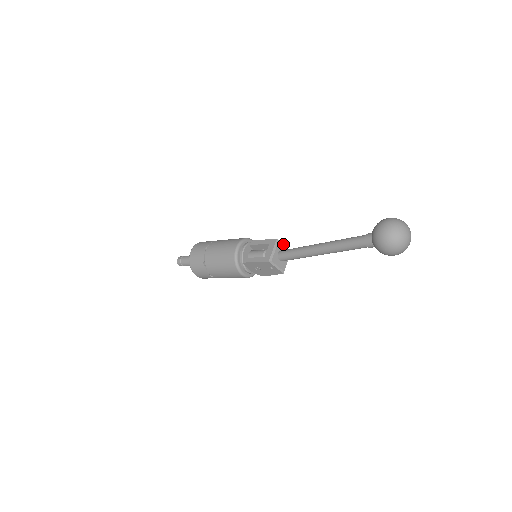
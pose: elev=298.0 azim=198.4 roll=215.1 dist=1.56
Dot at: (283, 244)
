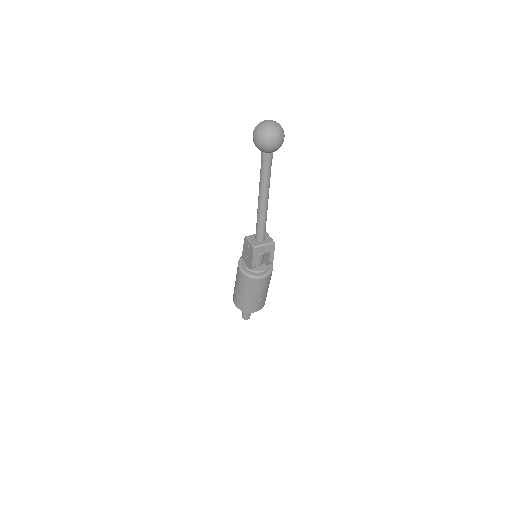
Dot at: occluded
